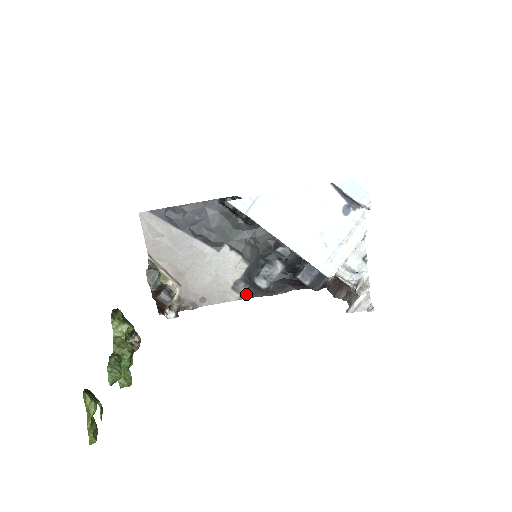
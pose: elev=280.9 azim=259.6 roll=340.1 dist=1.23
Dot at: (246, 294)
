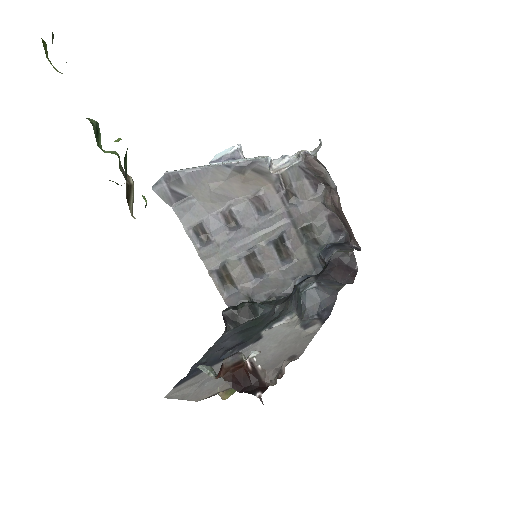
Dot at: (323, 319)
